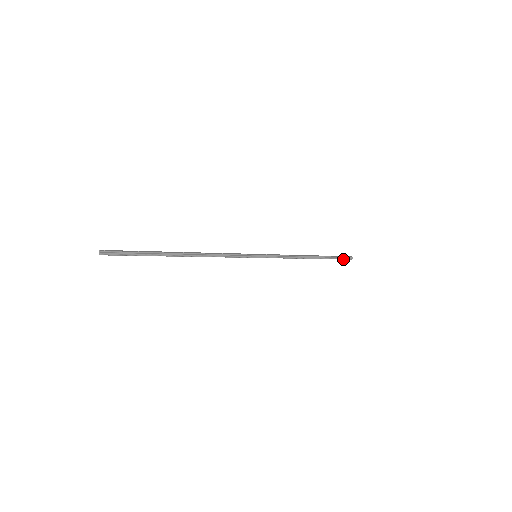
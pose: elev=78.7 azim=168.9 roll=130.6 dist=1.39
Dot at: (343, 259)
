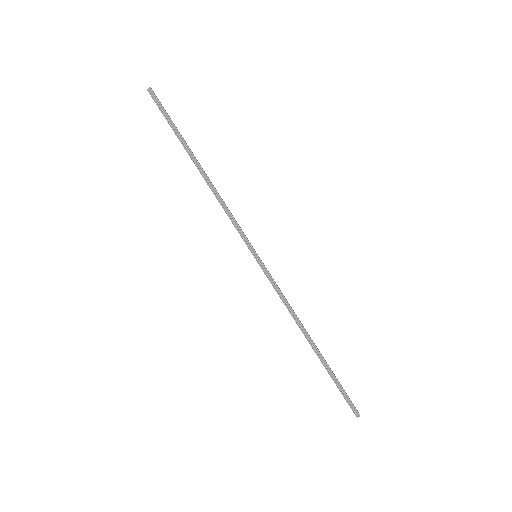
Dot at: (346, 399)
